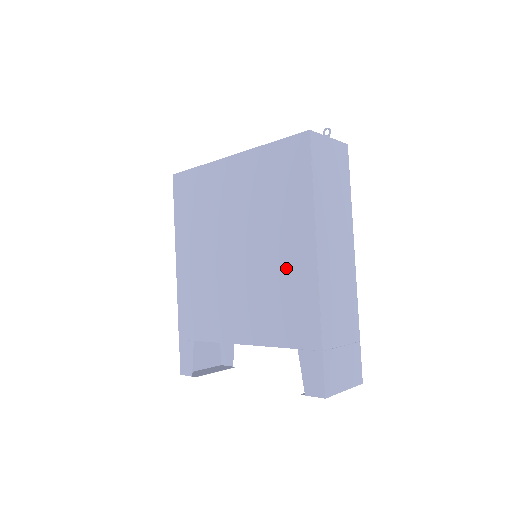
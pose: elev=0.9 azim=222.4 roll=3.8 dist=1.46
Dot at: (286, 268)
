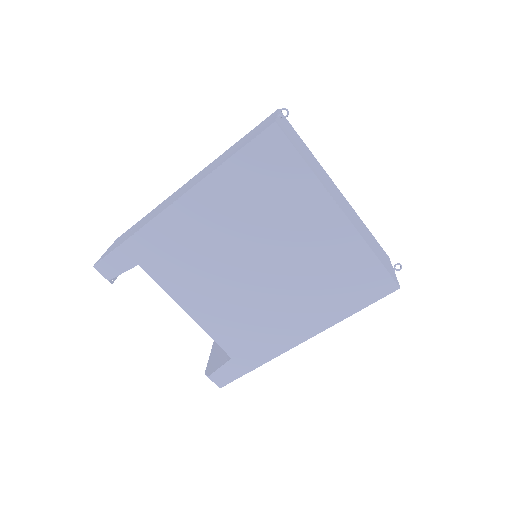
Dot at: (280, 323)
